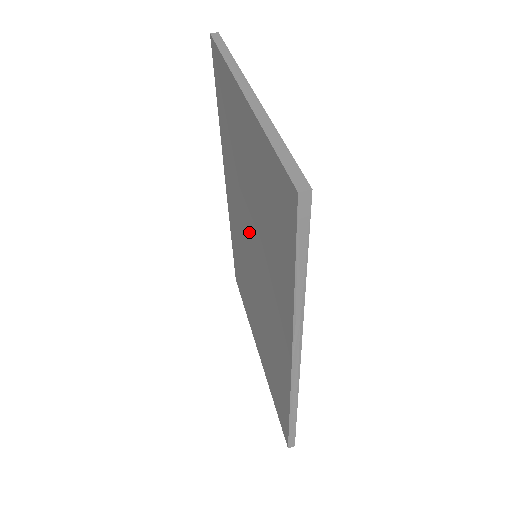
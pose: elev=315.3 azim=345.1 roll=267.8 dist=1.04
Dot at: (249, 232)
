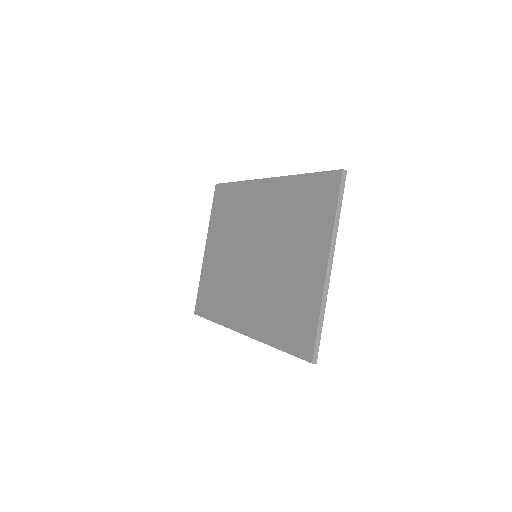
Dot at: (264, 252)
